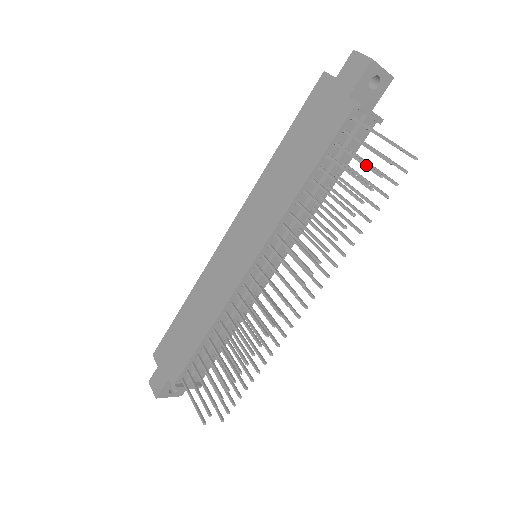
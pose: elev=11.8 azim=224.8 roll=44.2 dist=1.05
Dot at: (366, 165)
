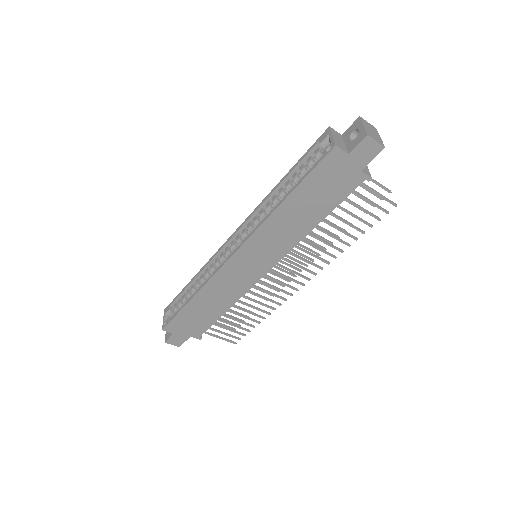
Dot at: (370, 214)
